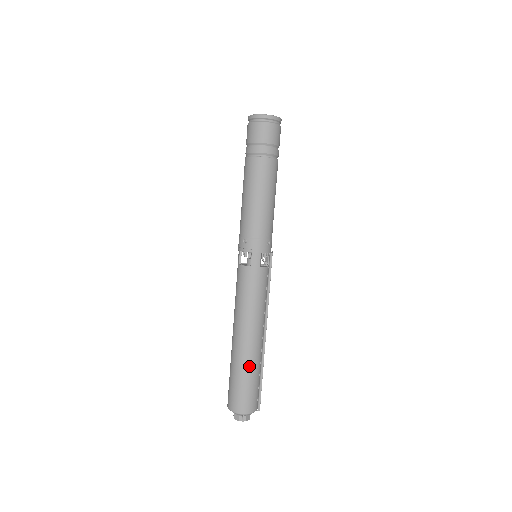
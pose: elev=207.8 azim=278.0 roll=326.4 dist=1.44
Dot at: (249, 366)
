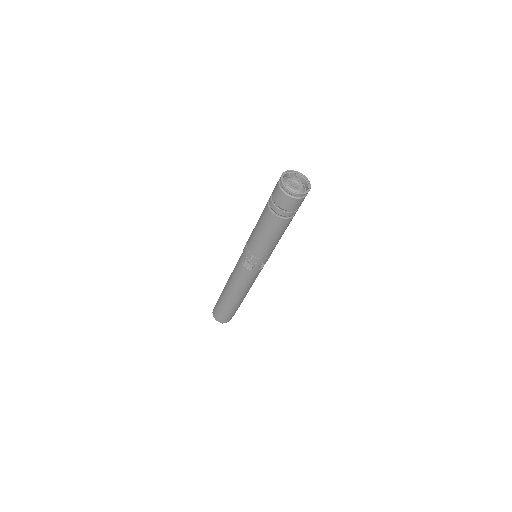
Dot at: (235, 308)
